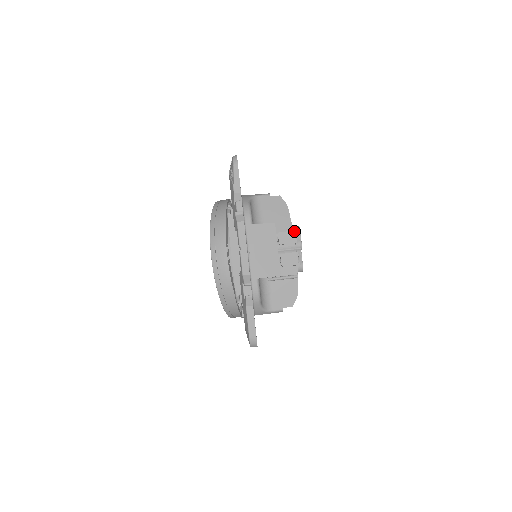
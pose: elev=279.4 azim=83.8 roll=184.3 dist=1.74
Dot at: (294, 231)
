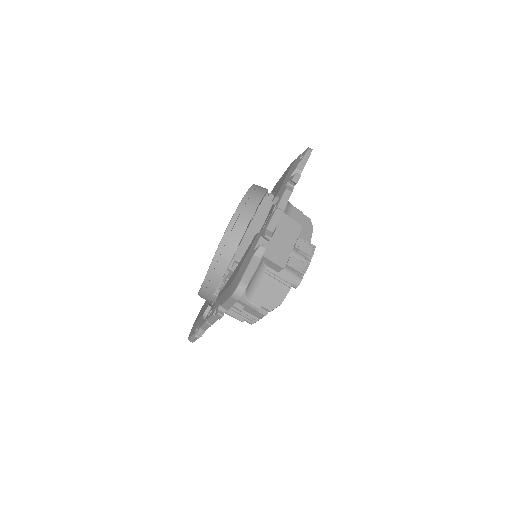
Dot at: (313, 245)
